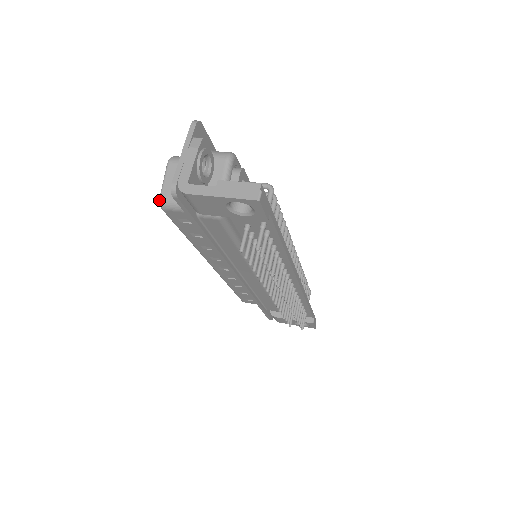
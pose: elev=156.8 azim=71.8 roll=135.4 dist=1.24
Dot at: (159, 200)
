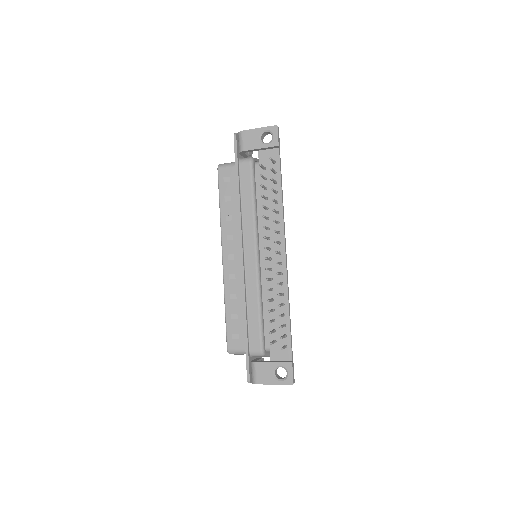
Dot at: (218, 165)
